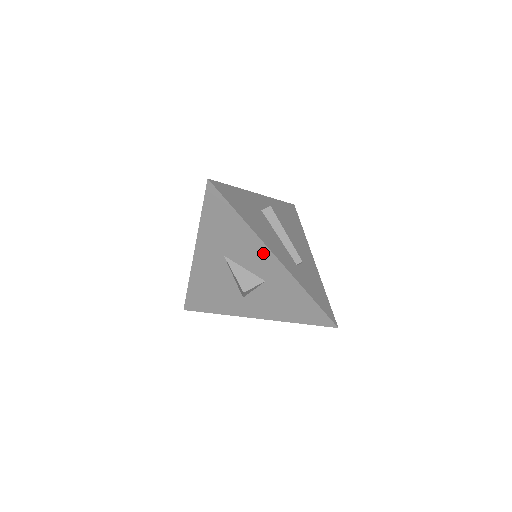
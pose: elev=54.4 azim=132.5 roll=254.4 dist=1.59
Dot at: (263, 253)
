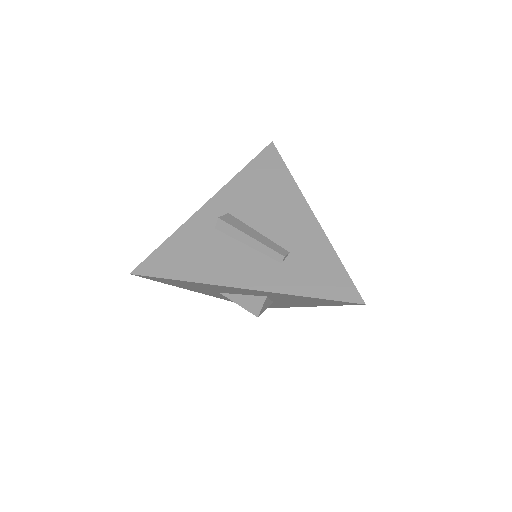
Dot at: (234, 289)
